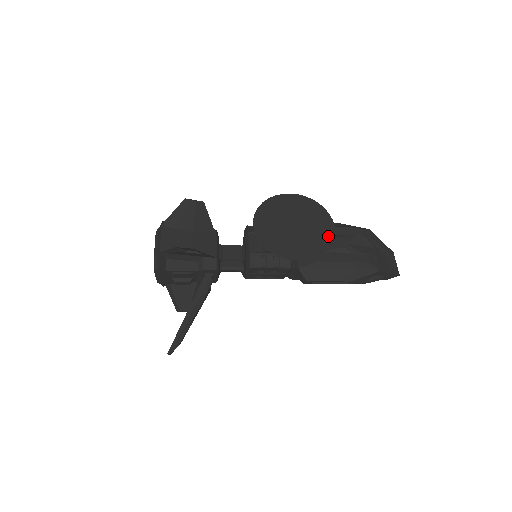
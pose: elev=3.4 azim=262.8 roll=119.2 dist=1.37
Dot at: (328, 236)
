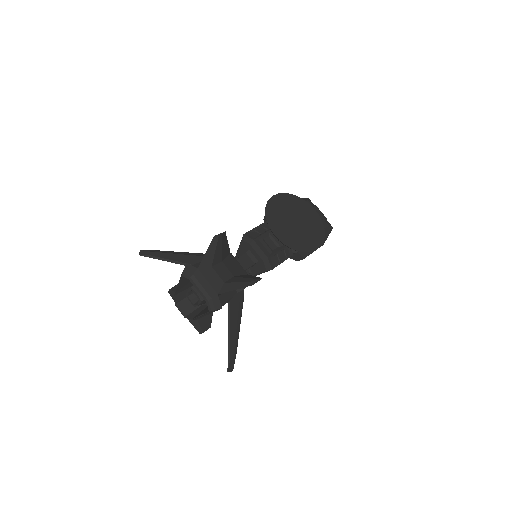
Dot at: (318, 220)
